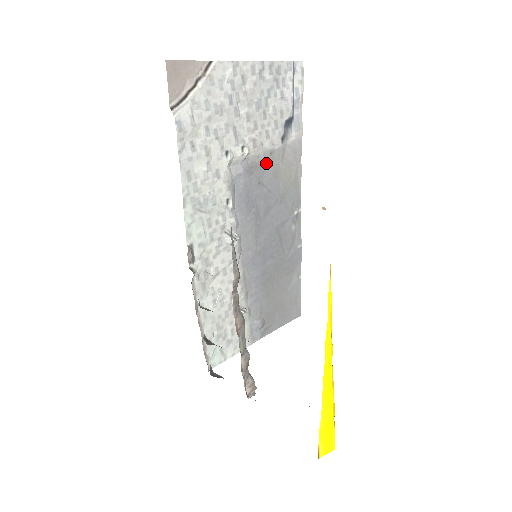
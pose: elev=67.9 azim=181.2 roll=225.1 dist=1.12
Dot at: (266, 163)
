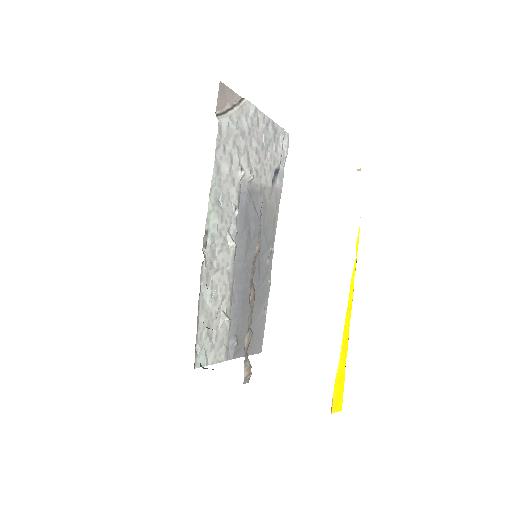
Dot at: (260, 194)
